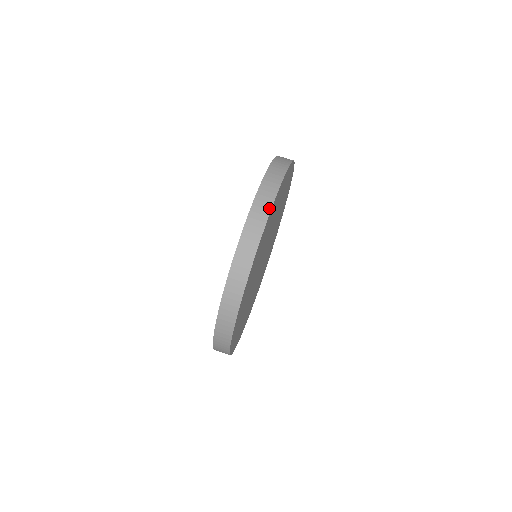
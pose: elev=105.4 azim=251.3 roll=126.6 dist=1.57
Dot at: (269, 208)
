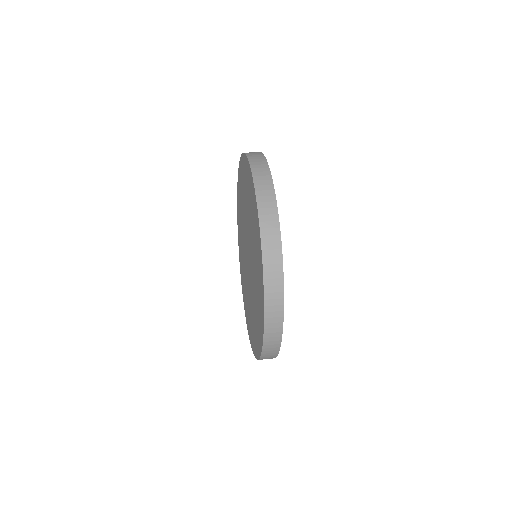
Dot at: occluded
